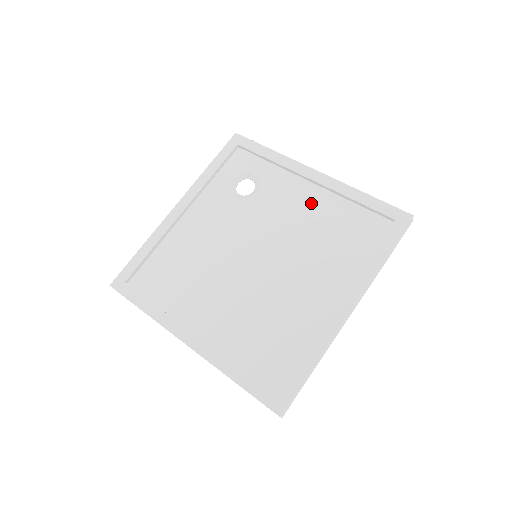
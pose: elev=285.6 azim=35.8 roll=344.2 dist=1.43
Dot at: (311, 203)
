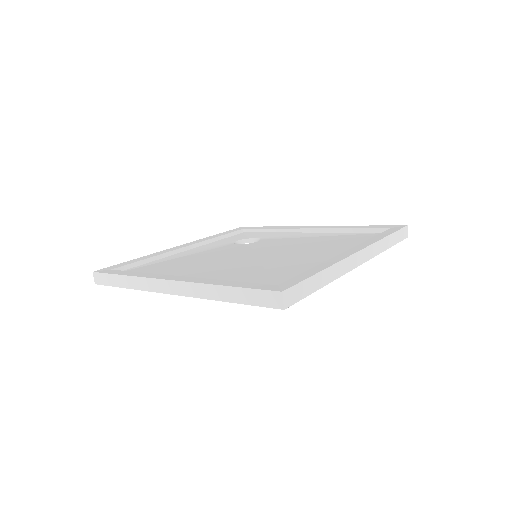
Dot at: (310, 238)
